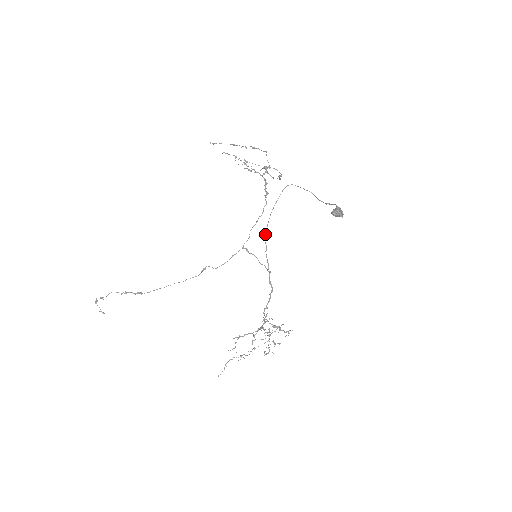
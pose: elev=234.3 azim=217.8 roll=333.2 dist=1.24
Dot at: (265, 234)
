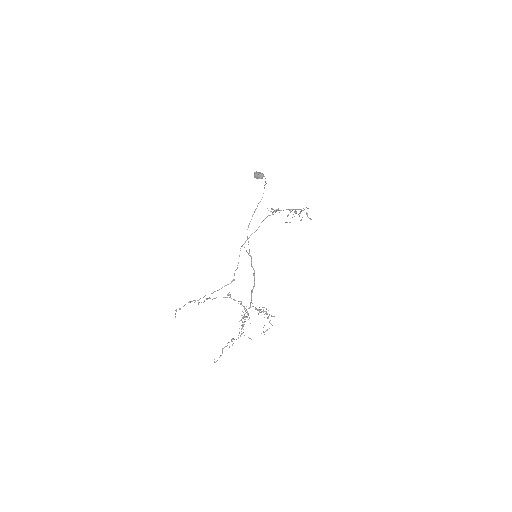
Dot at: occluded
